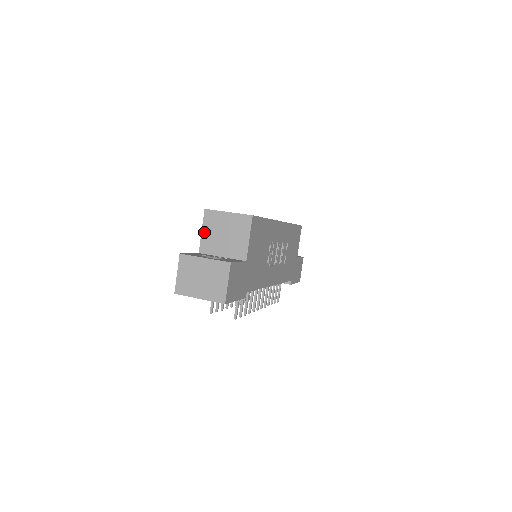
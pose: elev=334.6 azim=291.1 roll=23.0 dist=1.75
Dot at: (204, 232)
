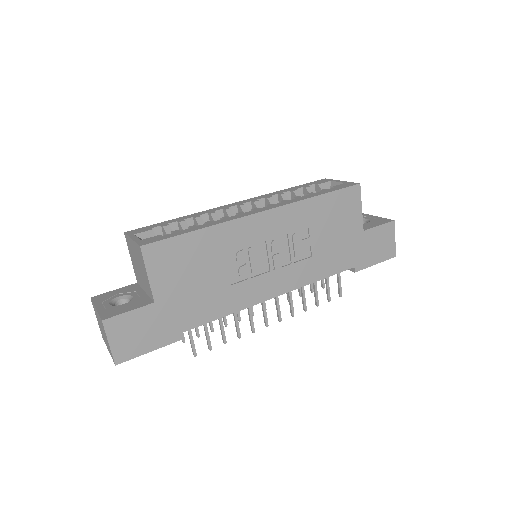
Dot at: (131, 260)
